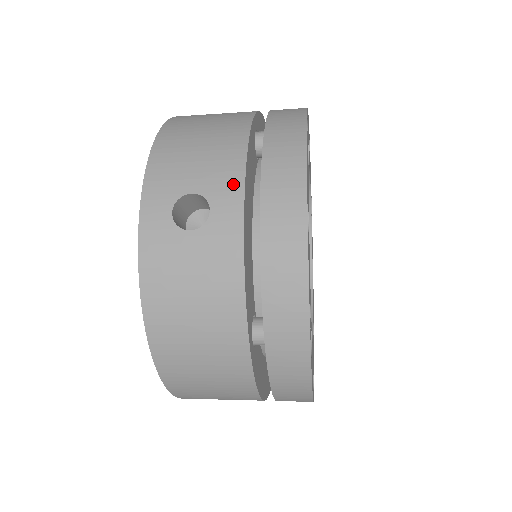
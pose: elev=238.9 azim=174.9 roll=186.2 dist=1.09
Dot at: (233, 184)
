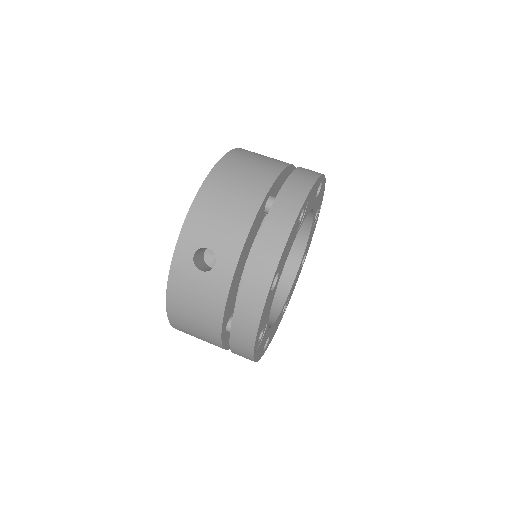
Dot at: (234, 252)
